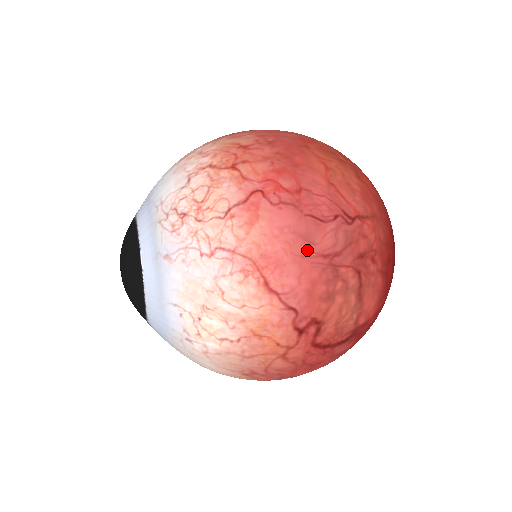
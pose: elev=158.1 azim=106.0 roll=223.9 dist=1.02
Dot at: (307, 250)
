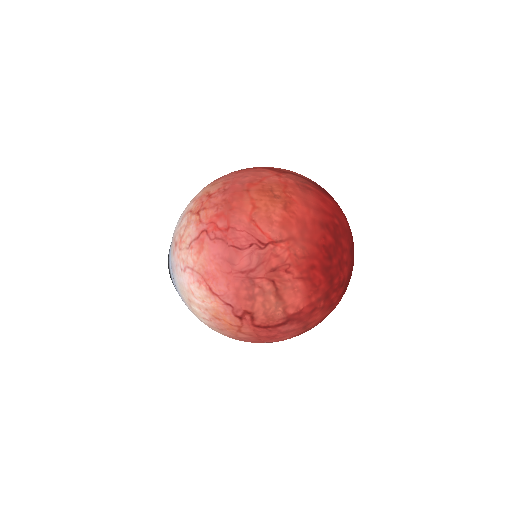
Dot at: (230, 269)
